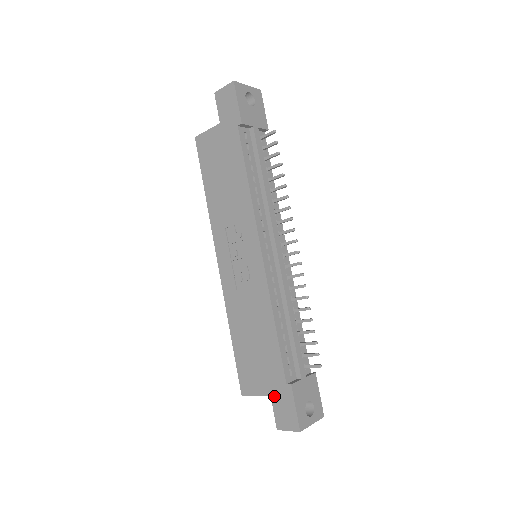
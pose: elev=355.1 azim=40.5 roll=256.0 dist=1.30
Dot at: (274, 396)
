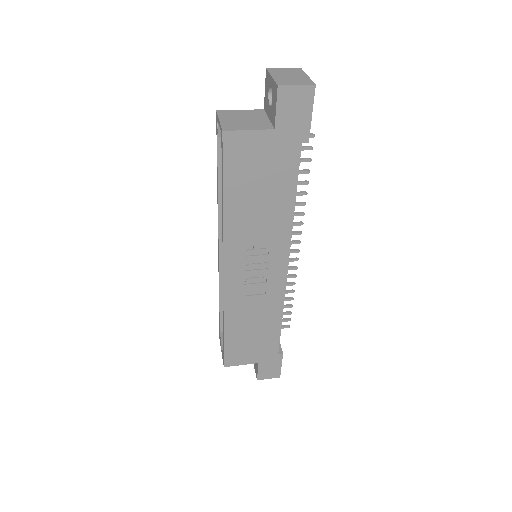
Dot at: (262, 362)
